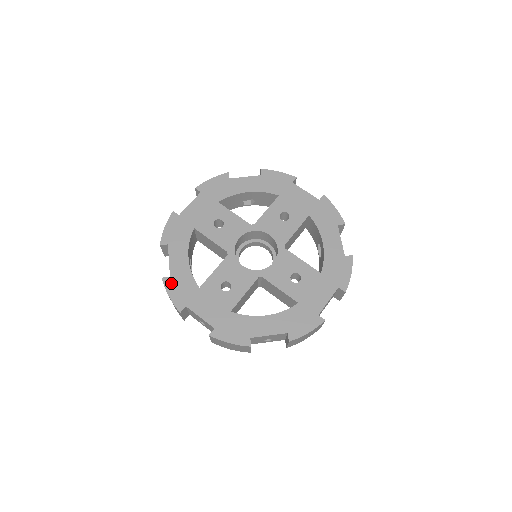
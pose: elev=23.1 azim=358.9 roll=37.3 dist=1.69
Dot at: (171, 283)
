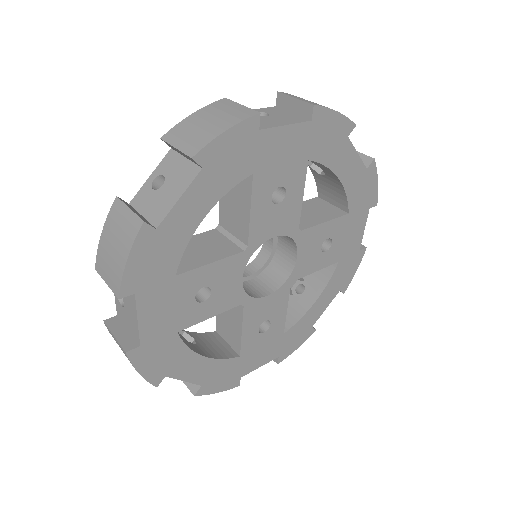
Dot at: (149, 241)
